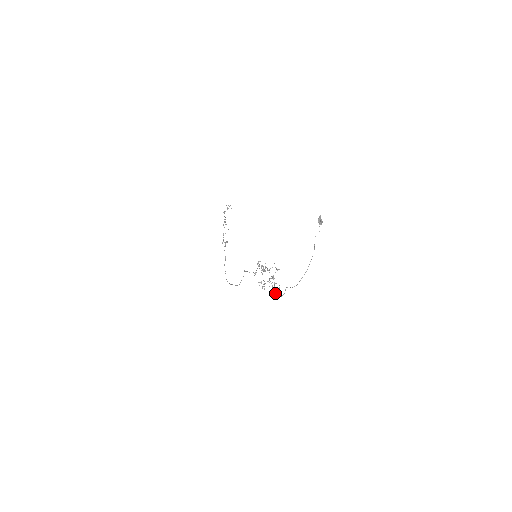
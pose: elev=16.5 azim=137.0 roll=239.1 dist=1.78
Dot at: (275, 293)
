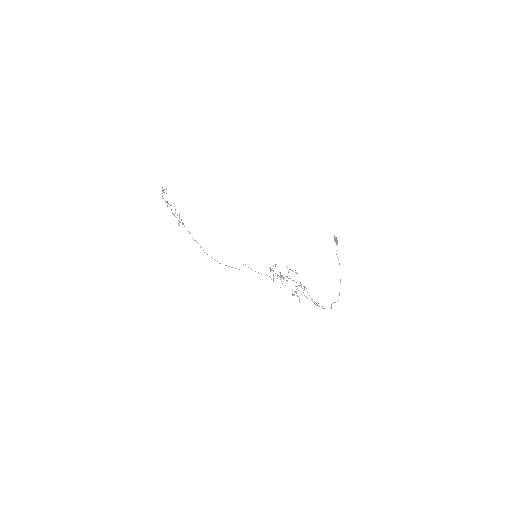
Dot at: (317, 304)
